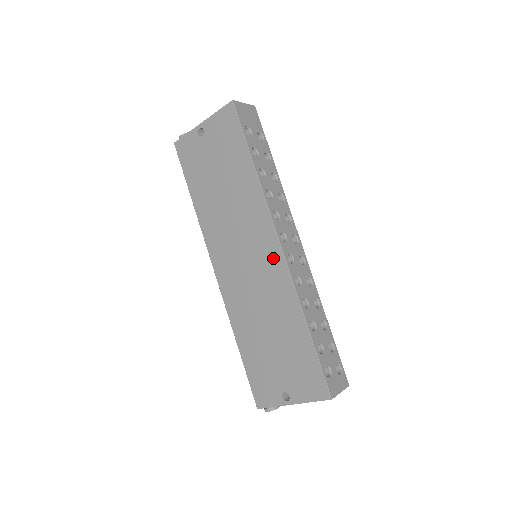
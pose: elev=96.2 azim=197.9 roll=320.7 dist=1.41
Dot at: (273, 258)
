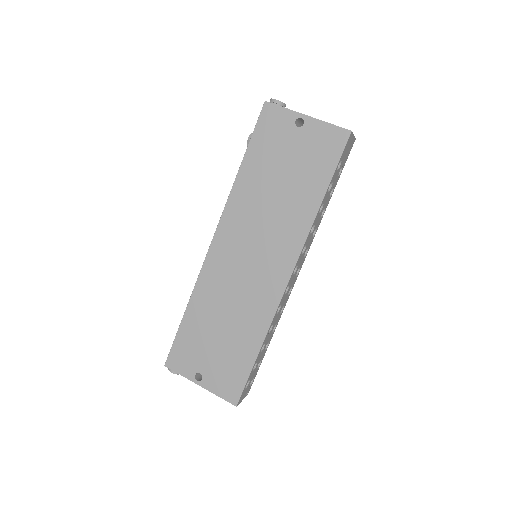
Dot at: (276, 280)
